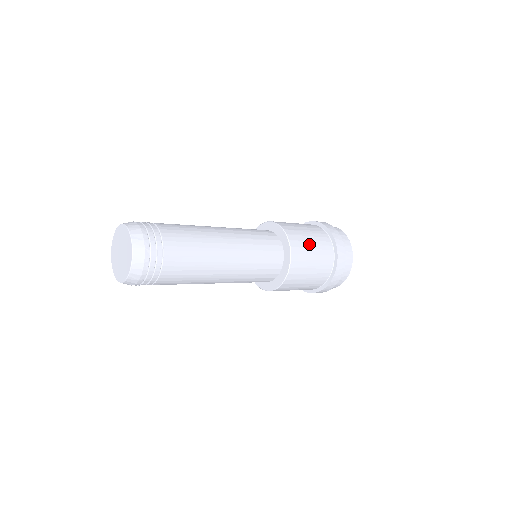
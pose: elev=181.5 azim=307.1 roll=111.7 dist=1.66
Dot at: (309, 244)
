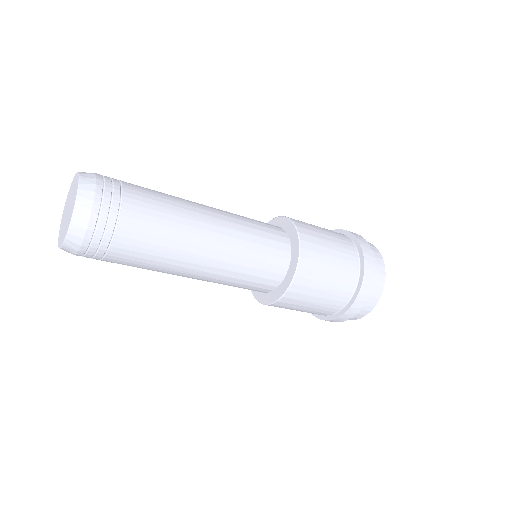
Dot at: (327, 259)
